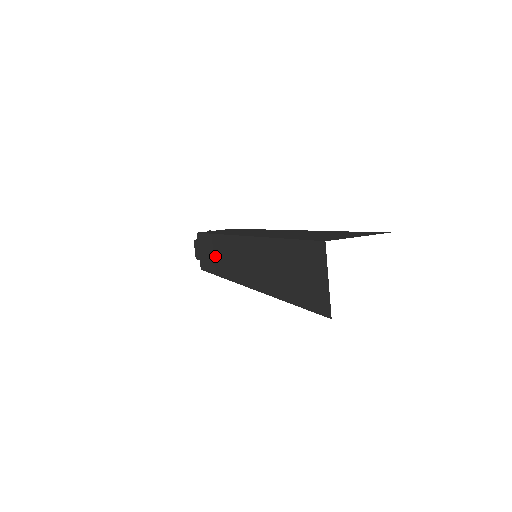
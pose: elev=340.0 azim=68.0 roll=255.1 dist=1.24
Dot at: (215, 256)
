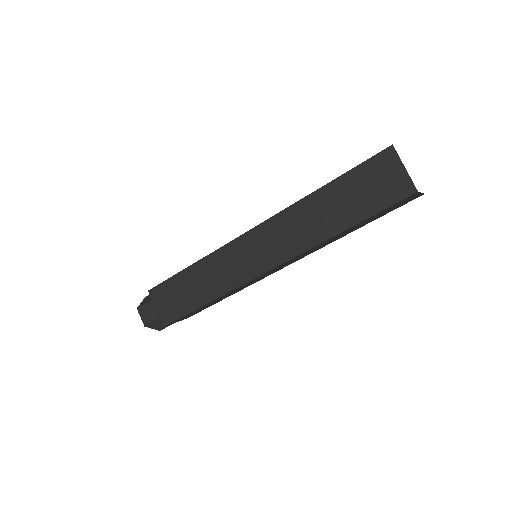
Dot at: (202, 284)
